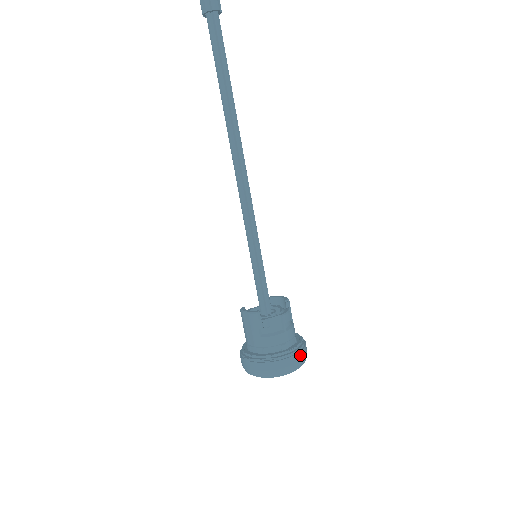
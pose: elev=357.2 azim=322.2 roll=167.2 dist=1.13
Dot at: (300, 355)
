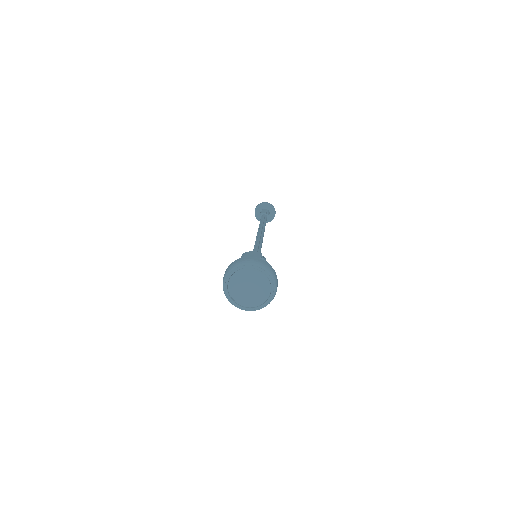
Dot at: (277, 286)
